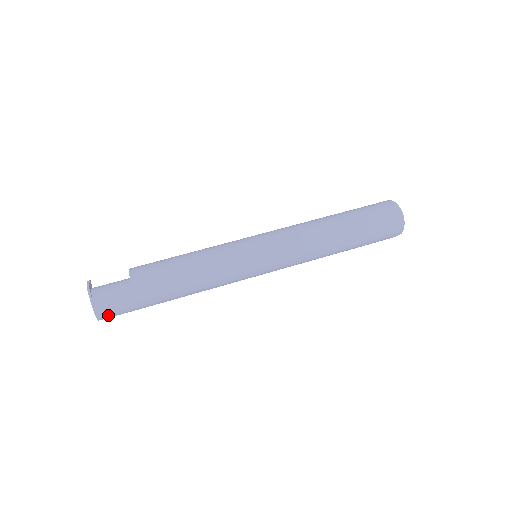
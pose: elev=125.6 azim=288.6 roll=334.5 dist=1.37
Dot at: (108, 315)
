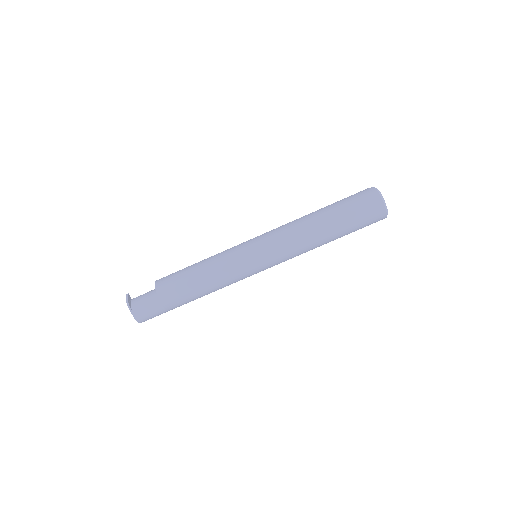
Dot at: (147, 319)
